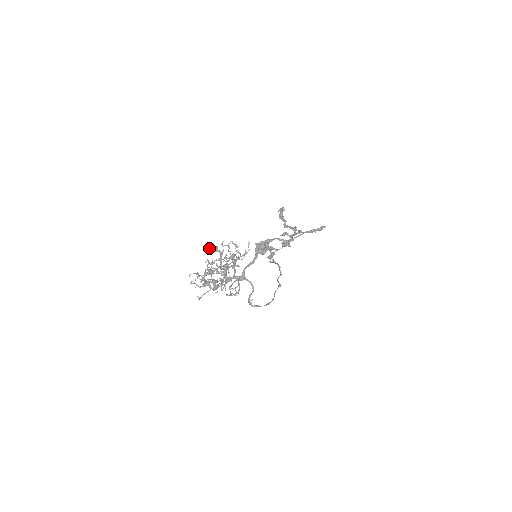
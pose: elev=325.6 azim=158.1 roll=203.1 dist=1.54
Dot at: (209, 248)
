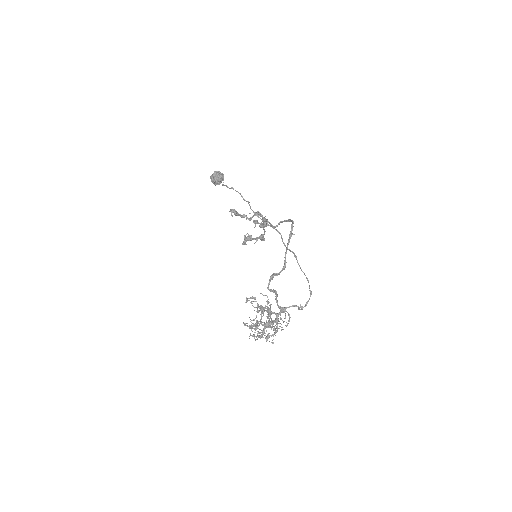
Dot at: occluded
